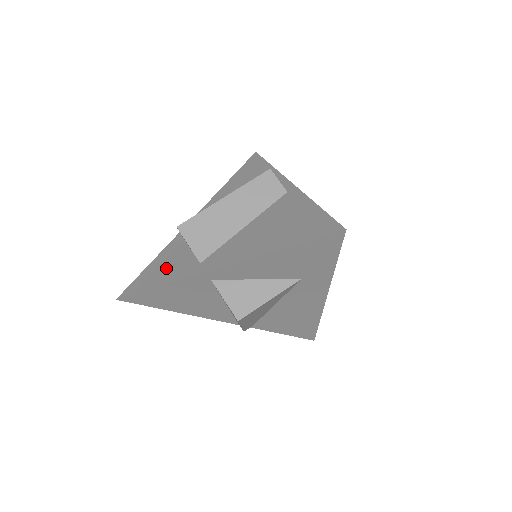
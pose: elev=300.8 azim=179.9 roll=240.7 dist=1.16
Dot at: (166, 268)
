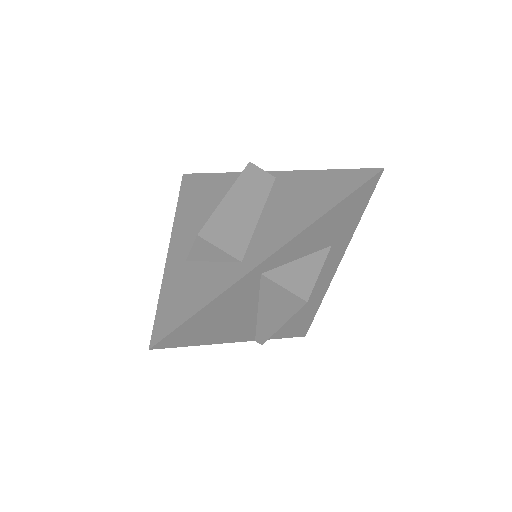
Dot at: (194, 289)
